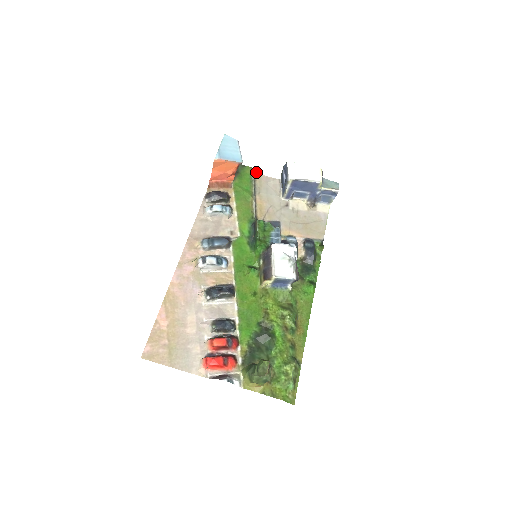
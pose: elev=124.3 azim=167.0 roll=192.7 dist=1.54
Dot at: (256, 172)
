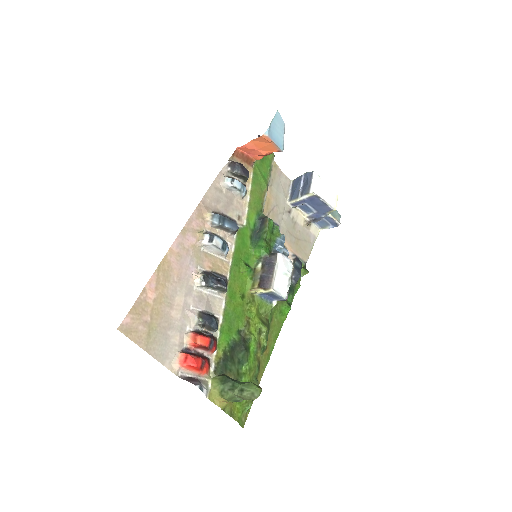
Dot at: (274, 161)
